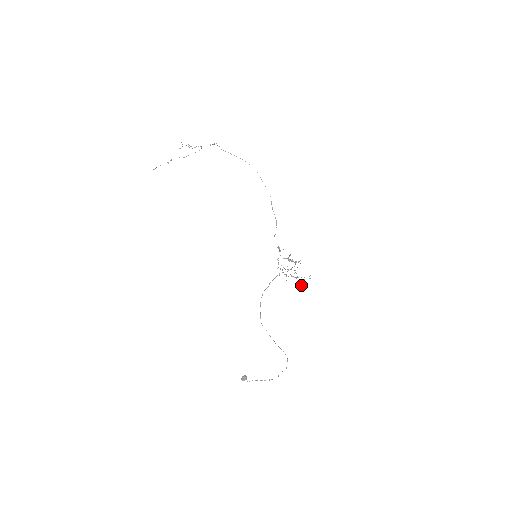
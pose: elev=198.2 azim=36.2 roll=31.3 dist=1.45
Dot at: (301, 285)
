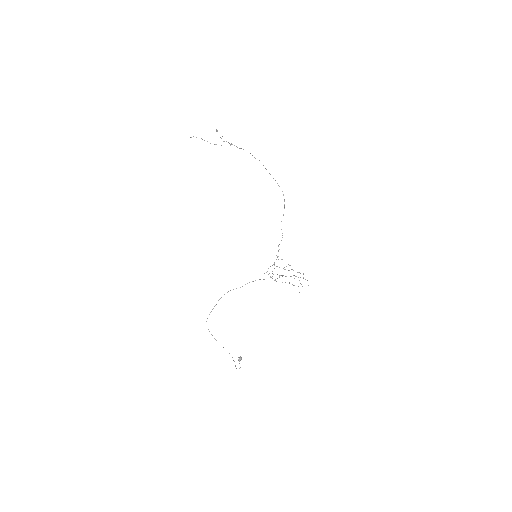
Dot at: occluded
